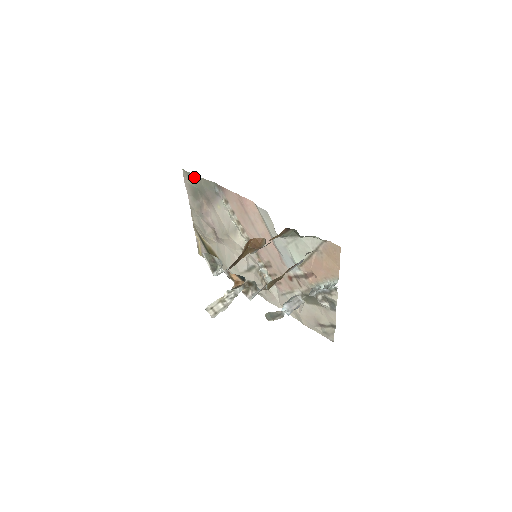
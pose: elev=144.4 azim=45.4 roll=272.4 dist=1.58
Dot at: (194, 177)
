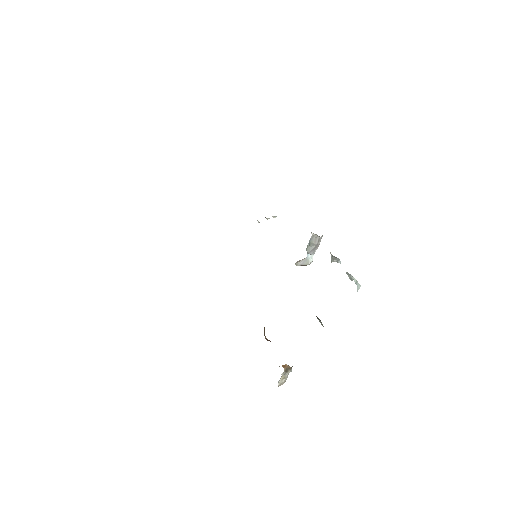
Dot at: occluded
